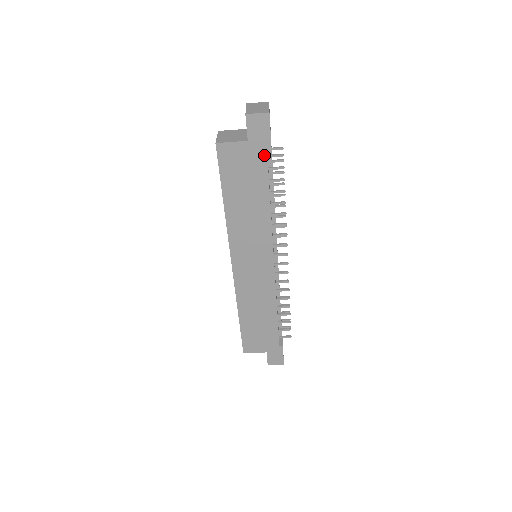
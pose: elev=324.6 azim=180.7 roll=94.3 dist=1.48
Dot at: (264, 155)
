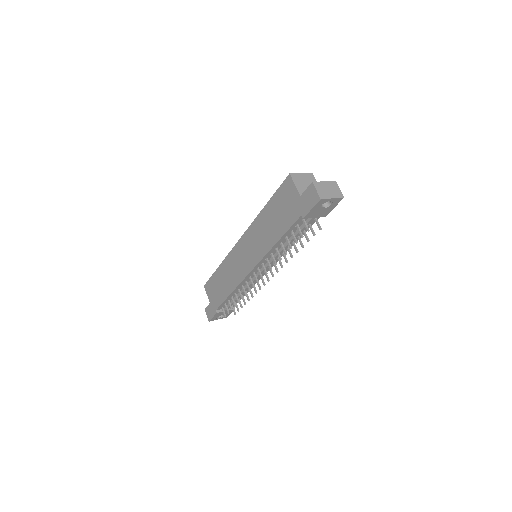
Dot at: (299, 215)
